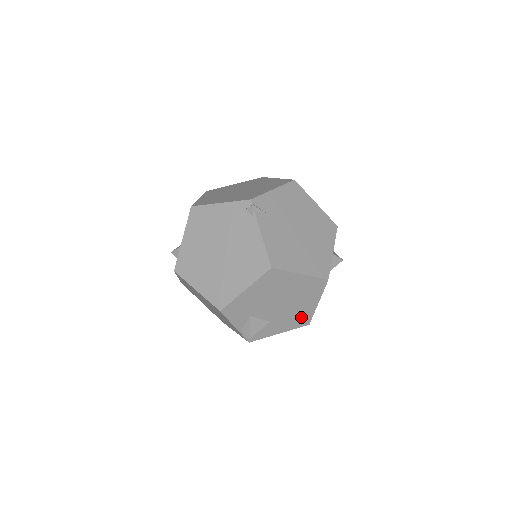
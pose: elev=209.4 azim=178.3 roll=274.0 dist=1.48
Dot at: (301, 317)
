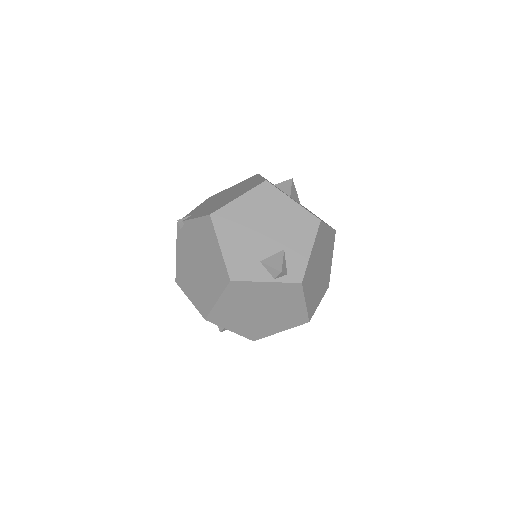
Dot at: (302, 222)
